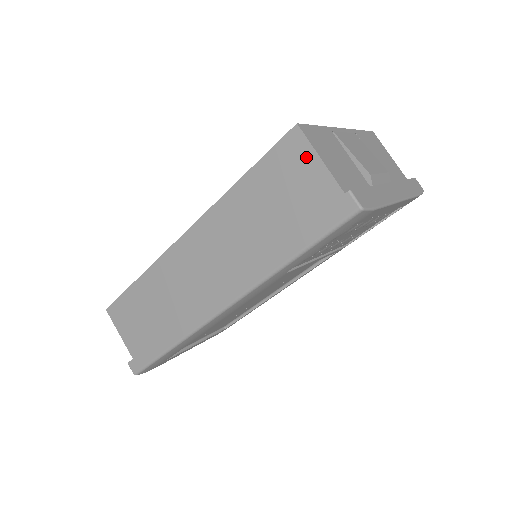
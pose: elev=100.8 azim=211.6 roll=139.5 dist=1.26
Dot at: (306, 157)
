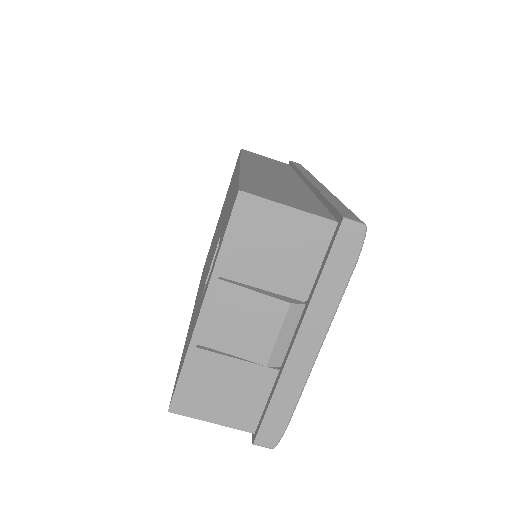
Dot at: occluded
